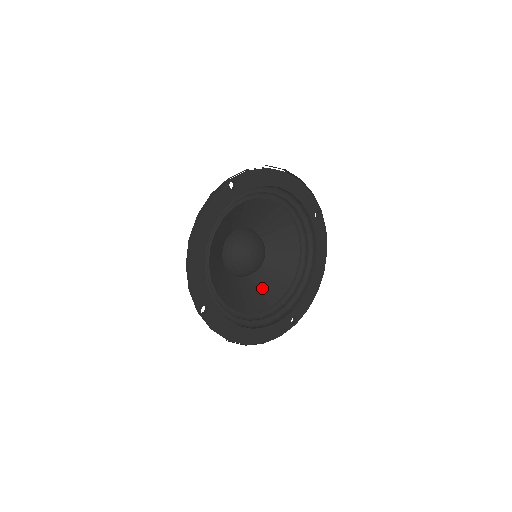
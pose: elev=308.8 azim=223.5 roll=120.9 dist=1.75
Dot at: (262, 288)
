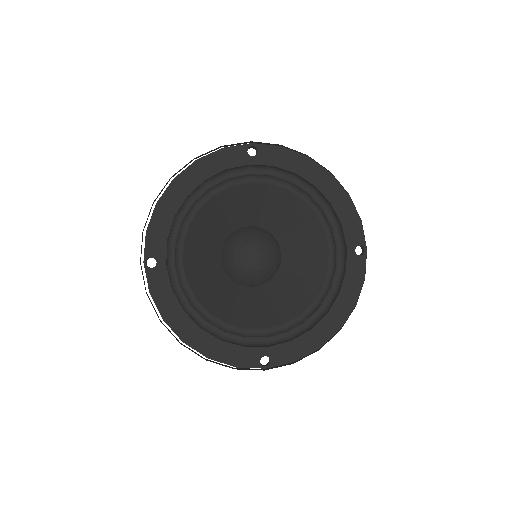
Dot at: (303, 258)
